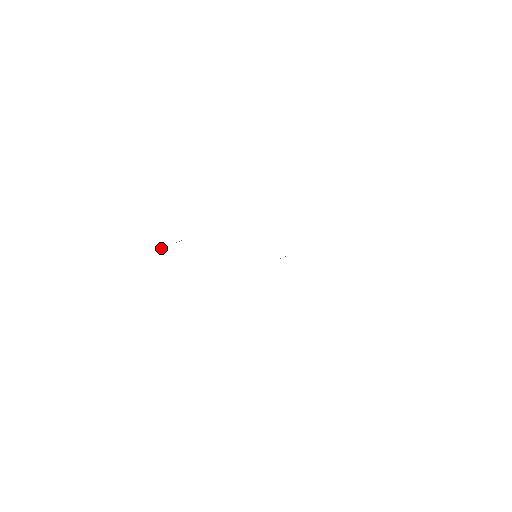
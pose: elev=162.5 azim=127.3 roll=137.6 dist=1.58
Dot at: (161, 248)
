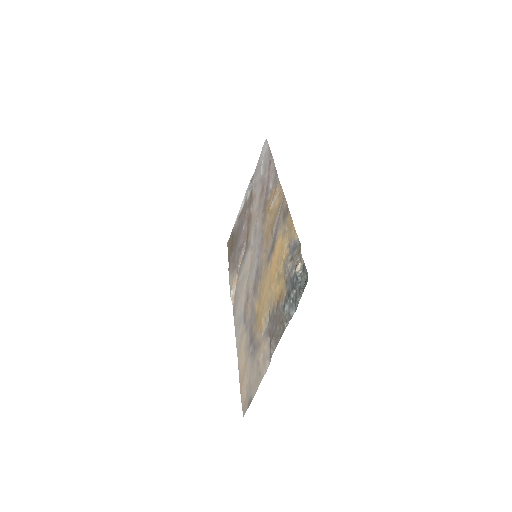
Dot at: (300, 294)
